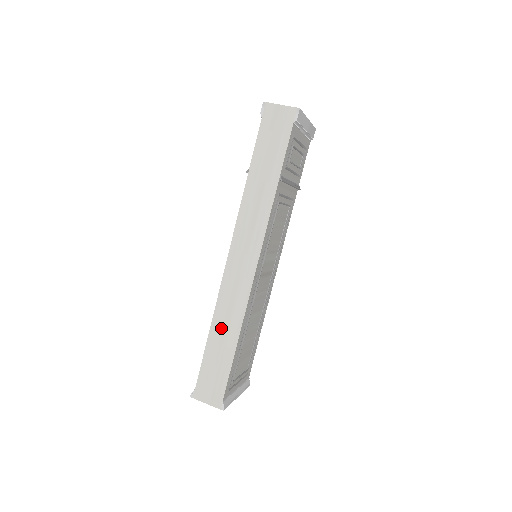
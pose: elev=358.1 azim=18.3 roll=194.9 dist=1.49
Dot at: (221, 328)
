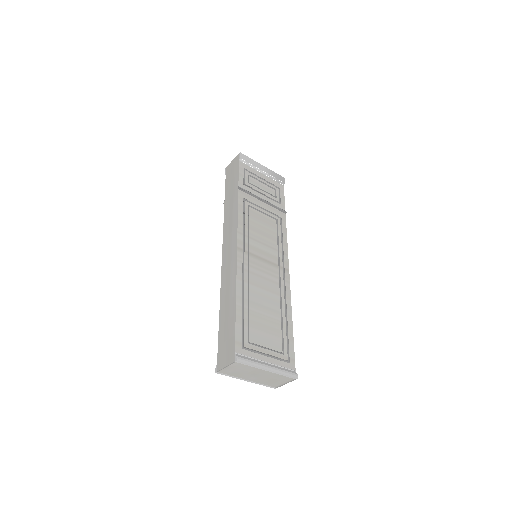
Dot at: (225, 299)
